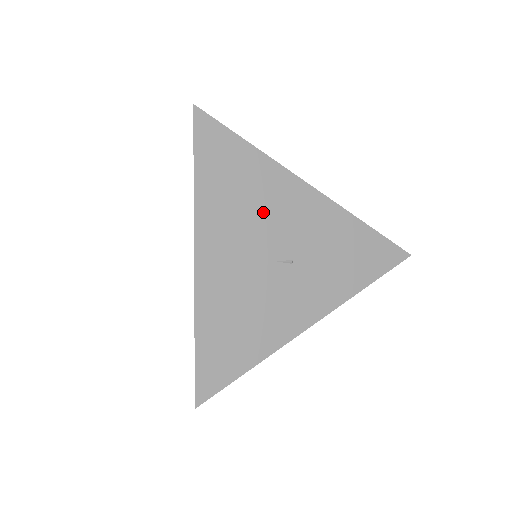
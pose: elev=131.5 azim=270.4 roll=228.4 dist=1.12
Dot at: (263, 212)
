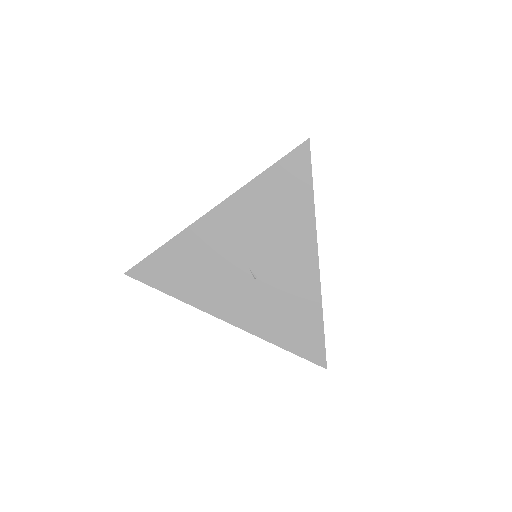
Dot at: (274, 235)
